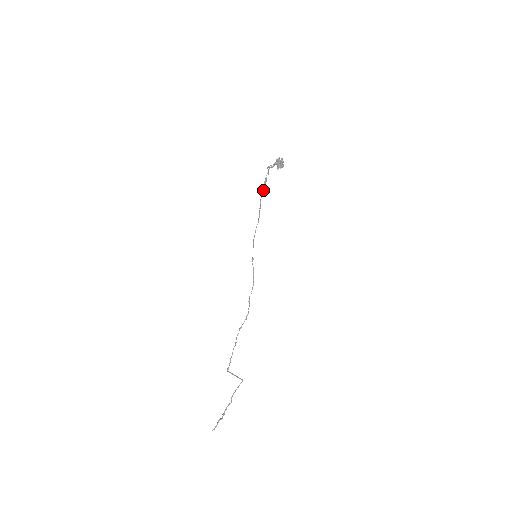
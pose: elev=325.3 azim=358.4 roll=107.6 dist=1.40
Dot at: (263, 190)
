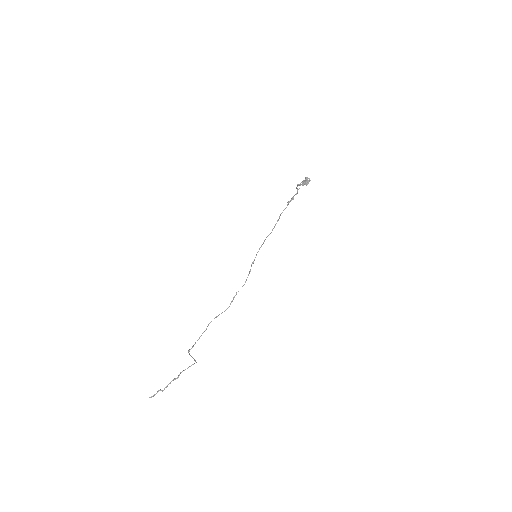
Dot at: occluded
